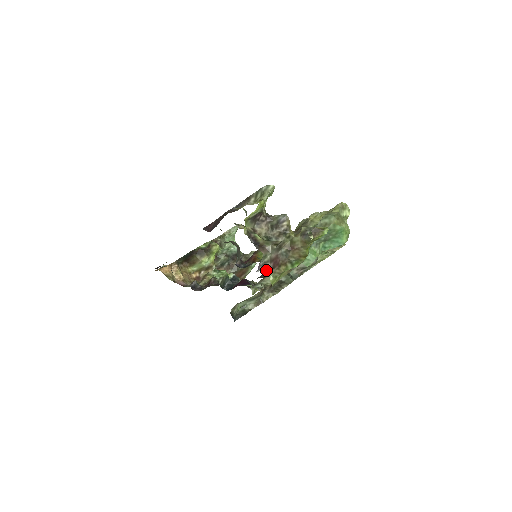
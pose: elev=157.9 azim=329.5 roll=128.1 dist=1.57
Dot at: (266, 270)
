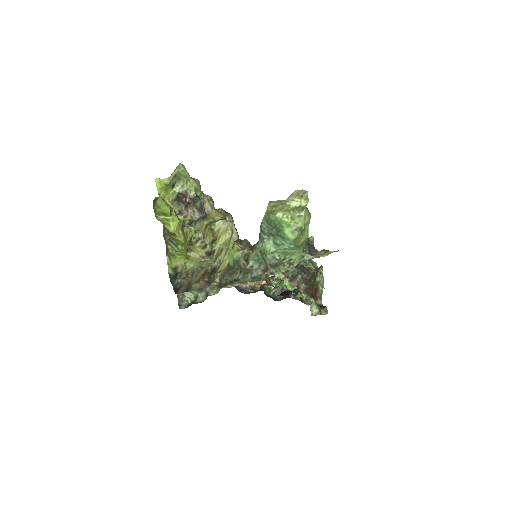
Dot at: (167, 250)
